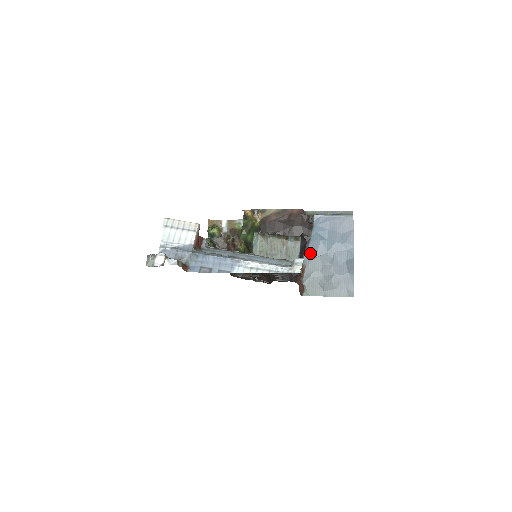
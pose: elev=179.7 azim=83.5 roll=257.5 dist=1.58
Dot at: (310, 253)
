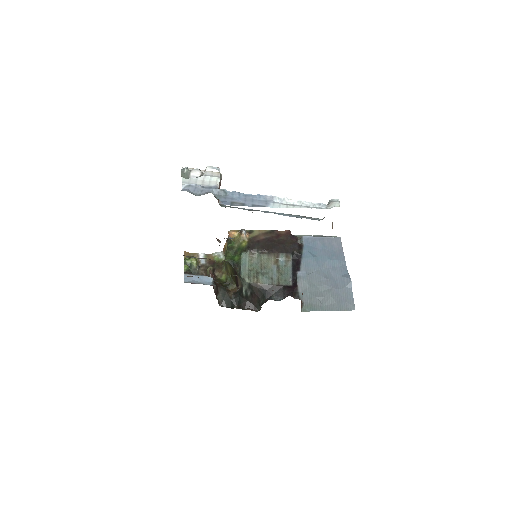
Dot at: (303, 270)
